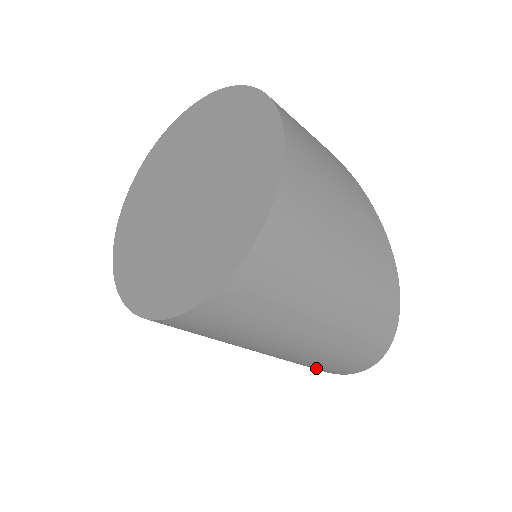
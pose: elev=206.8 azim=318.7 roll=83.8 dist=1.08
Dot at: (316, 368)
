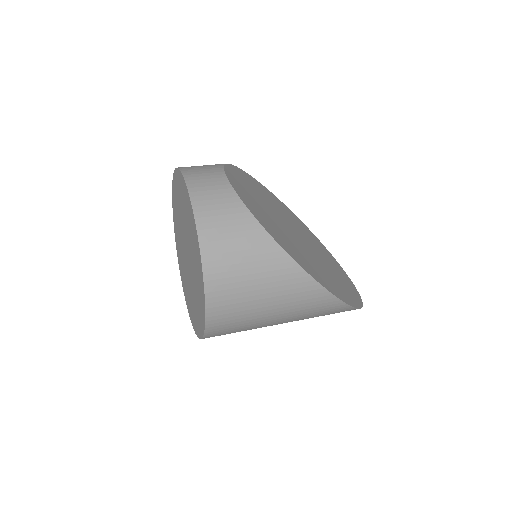
Dot at: occluded
